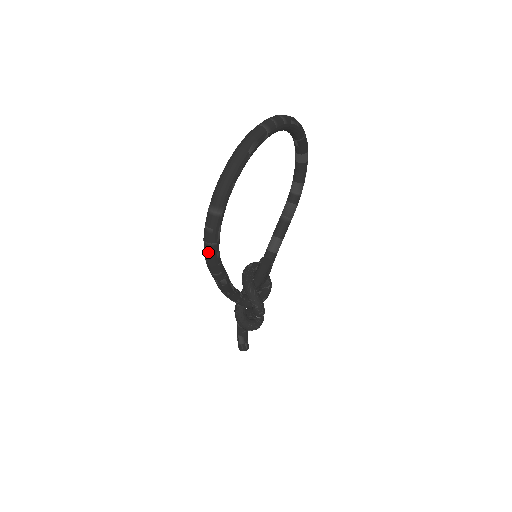
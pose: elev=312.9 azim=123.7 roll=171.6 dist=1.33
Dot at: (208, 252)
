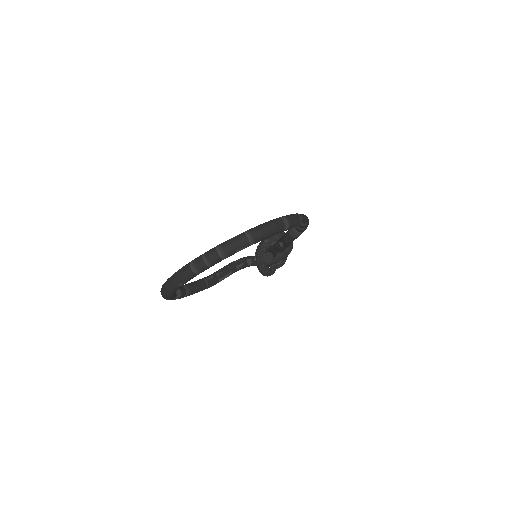
Dot at: occluded
